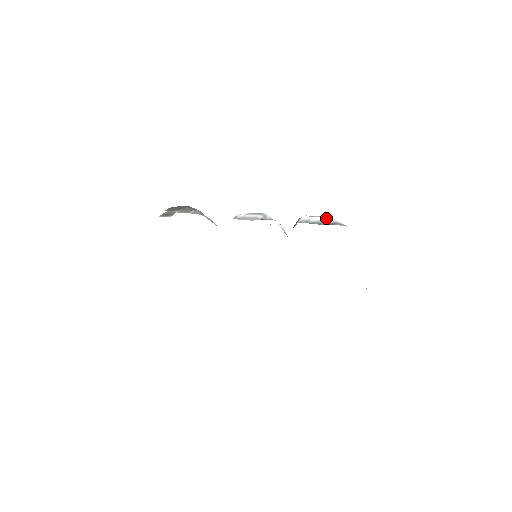
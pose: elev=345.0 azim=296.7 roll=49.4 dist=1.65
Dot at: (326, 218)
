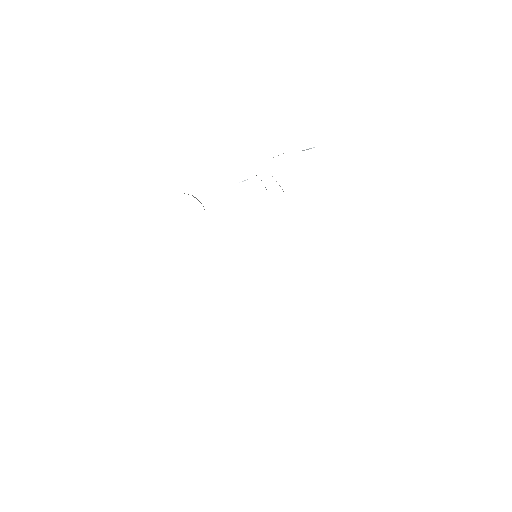
Dot at: occluded
